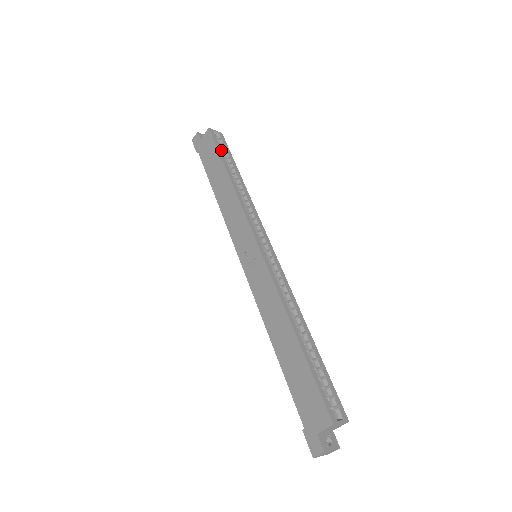
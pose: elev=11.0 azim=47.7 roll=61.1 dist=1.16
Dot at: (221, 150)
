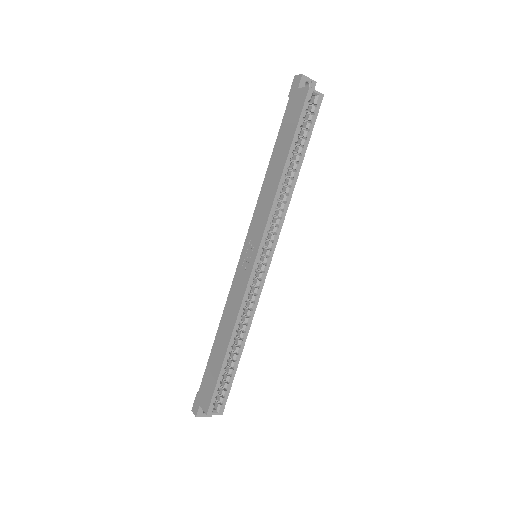
Dot at: (302, 125)
